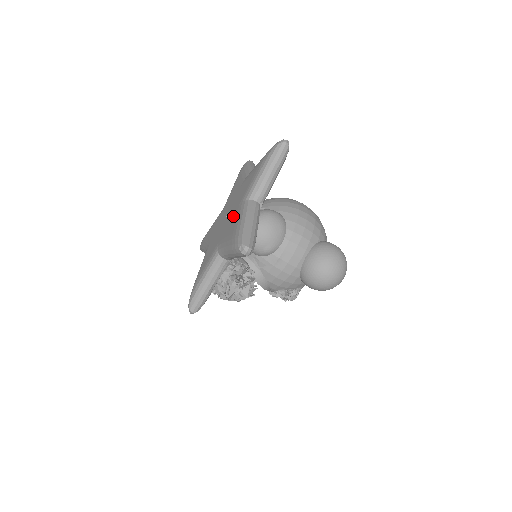
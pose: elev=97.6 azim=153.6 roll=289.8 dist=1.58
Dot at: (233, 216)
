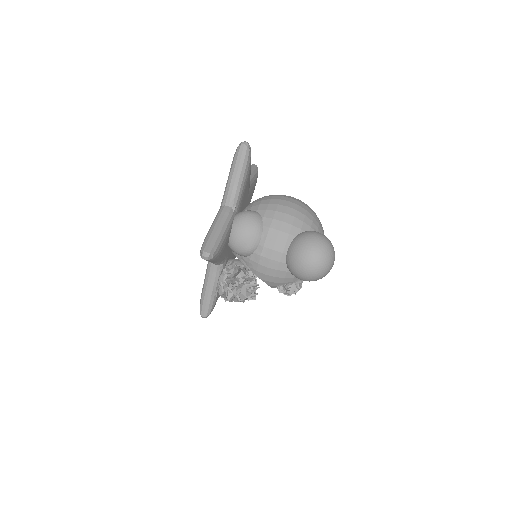
Dot at: occluded
